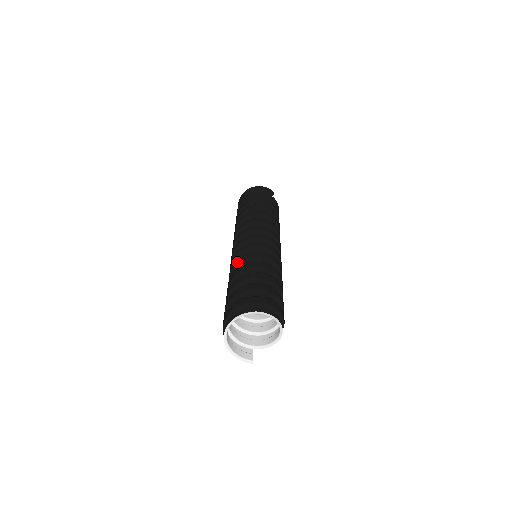
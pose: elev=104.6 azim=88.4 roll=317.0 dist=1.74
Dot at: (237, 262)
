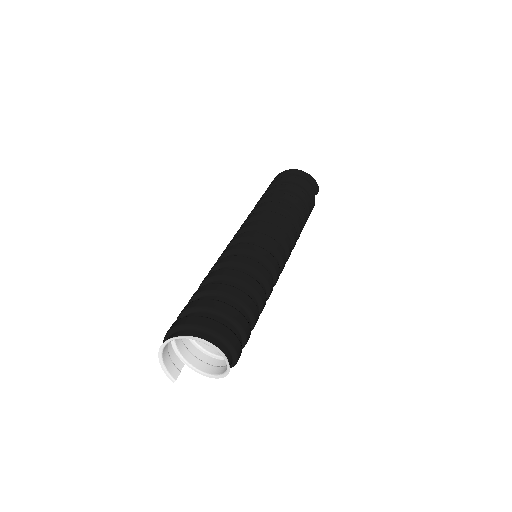
Dot at: (233, 260)
